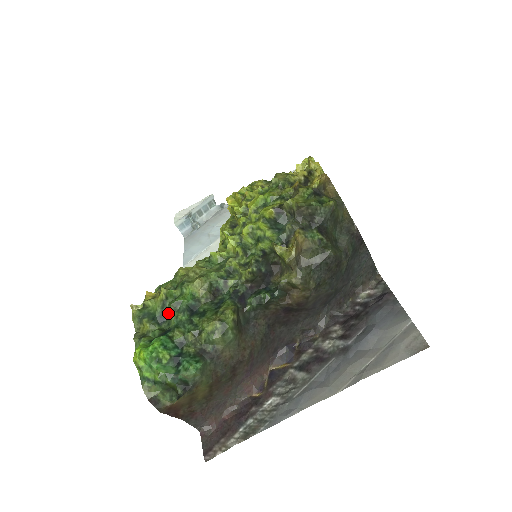
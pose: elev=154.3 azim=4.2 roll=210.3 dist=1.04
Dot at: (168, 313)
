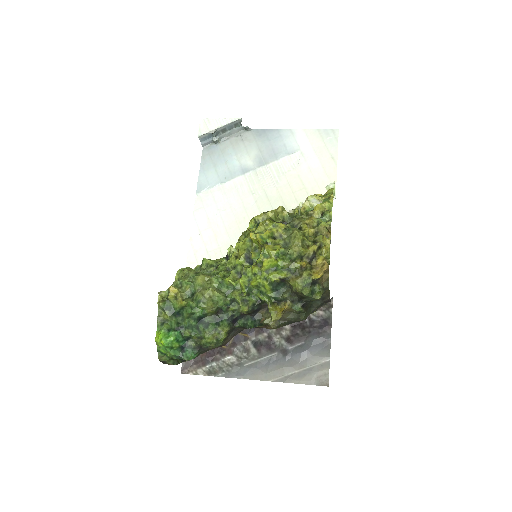
Dot at: (184, 315)
